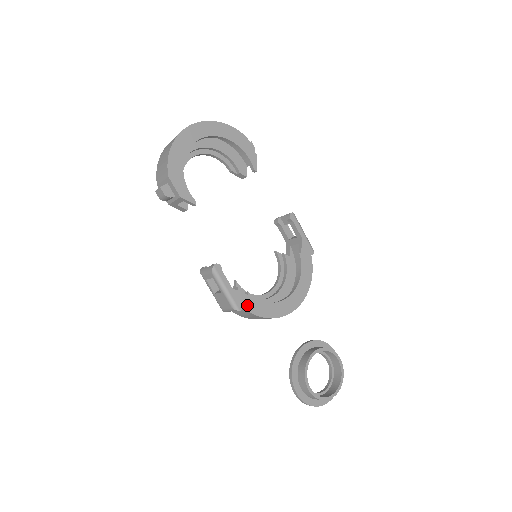
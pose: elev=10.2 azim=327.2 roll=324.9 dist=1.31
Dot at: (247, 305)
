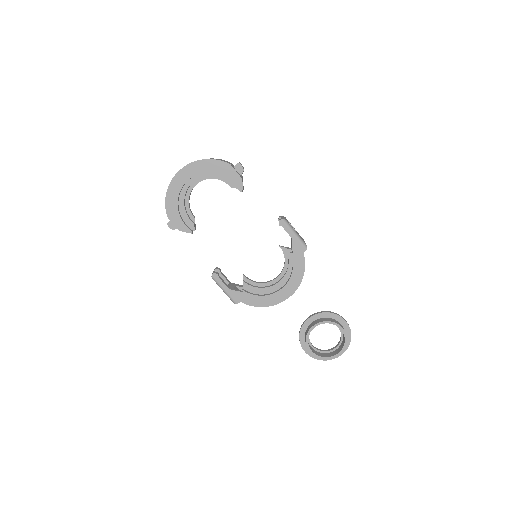
Dot at: (243, 299)
